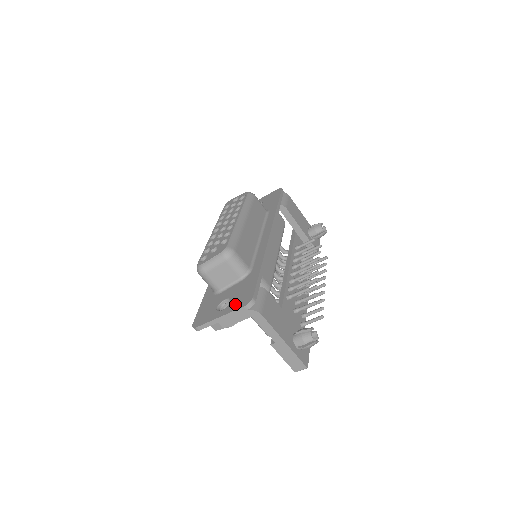
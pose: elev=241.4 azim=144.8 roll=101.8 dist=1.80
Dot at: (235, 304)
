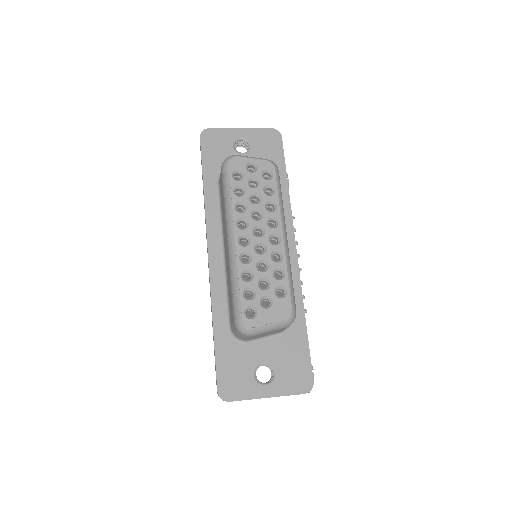
Dot at: (288, 383)
